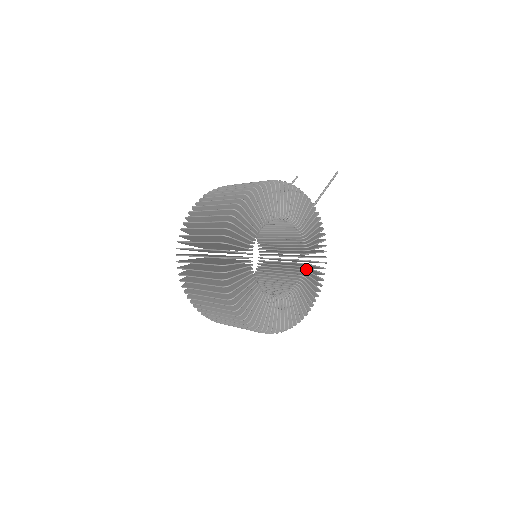
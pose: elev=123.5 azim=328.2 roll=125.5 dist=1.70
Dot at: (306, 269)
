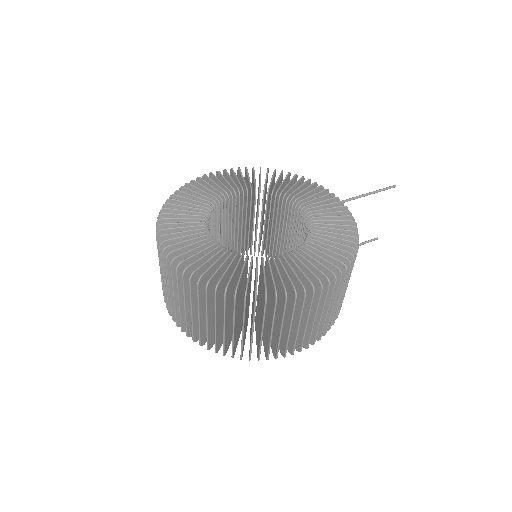
Dot at: occluded
